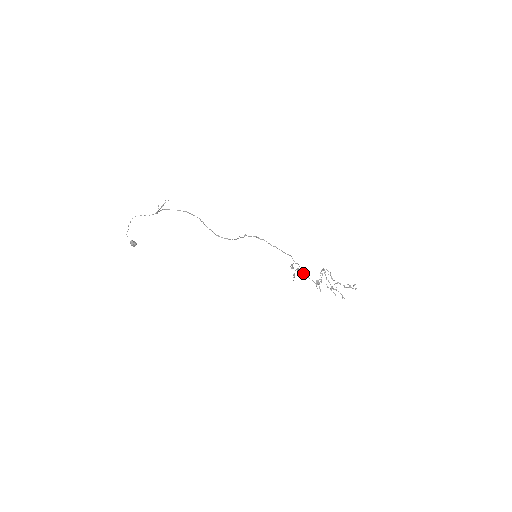
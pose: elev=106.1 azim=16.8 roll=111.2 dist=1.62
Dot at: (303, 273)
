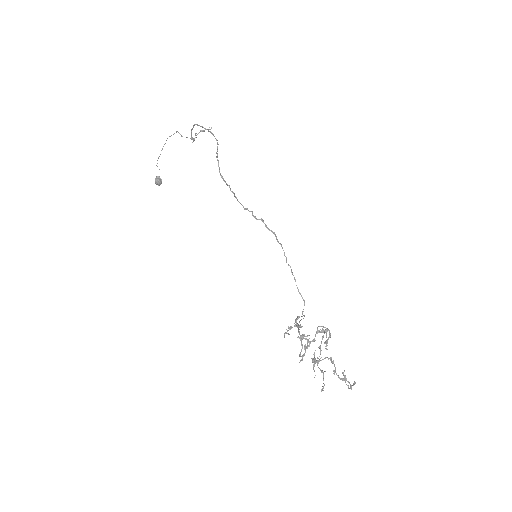
Dot at: occluded
